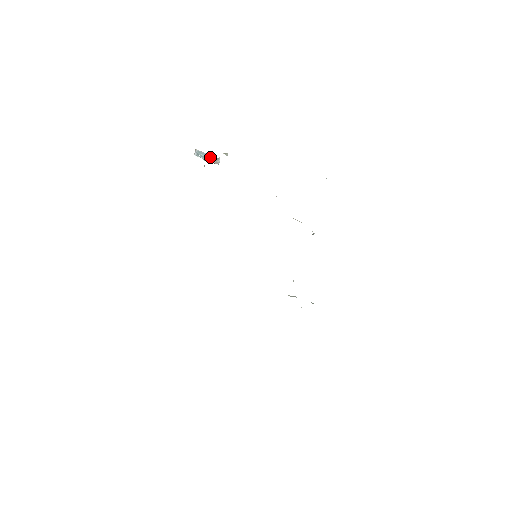
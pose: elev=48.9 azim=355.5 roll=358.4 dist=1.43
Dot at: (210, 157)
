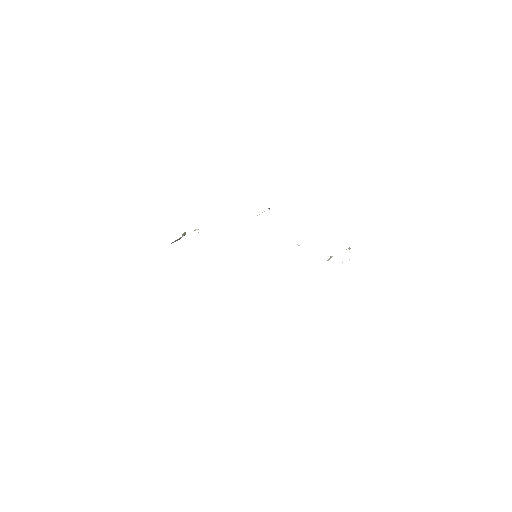
Dot at: occluded
